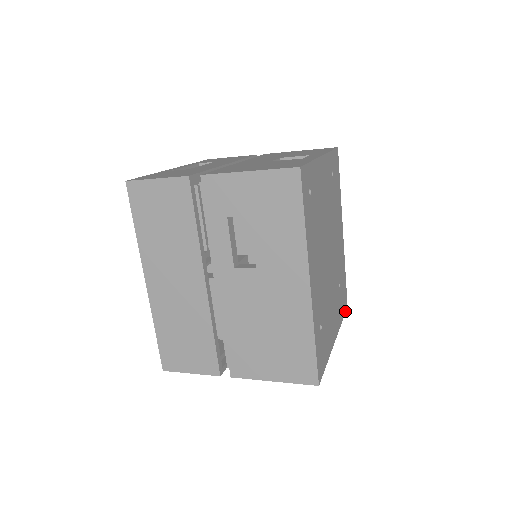
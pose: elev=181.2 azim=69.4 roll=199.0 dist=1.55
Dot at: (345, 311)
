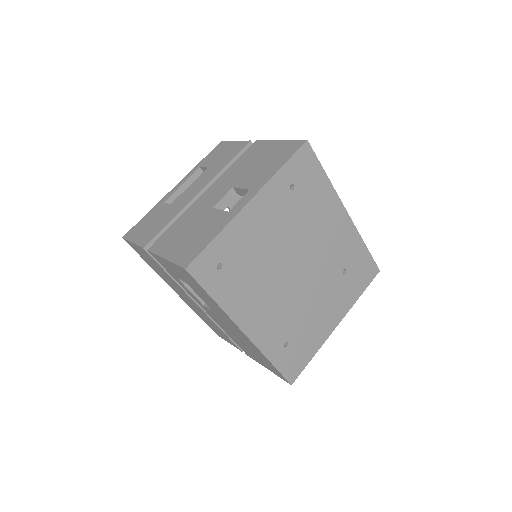
Dot at: (371, 280)
